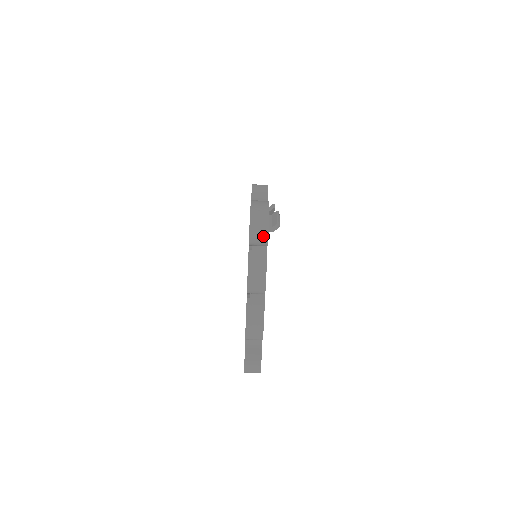
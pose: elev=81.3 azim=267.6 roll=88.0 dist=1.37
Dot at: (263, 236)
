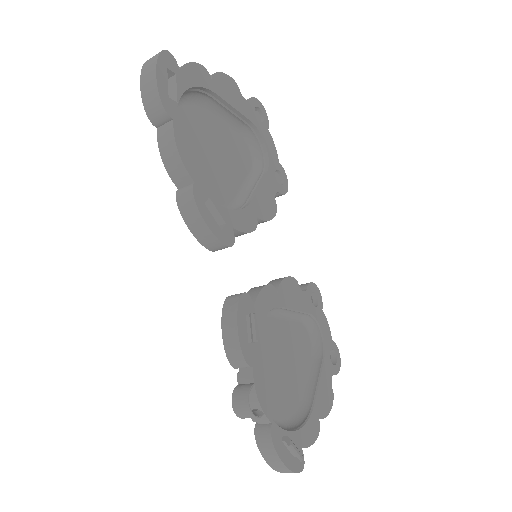
Dot at: (298, 470)
